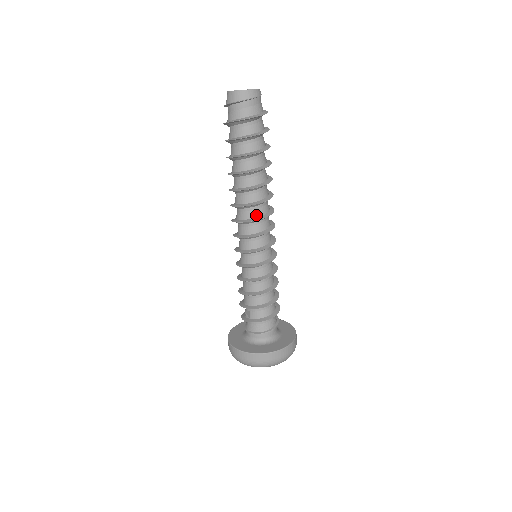
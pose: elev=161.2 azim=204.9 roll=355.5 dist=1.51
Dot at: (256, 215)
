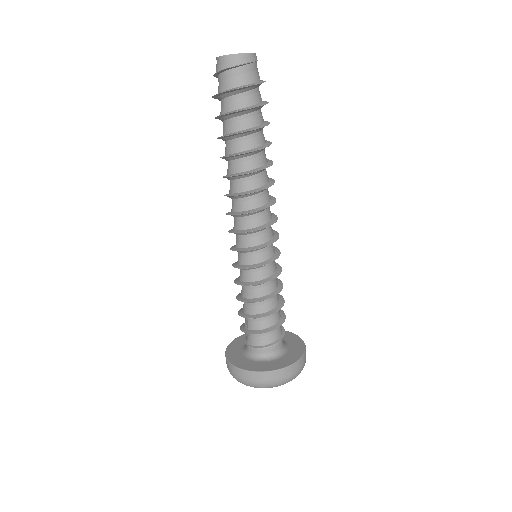
Dot at: (251, 206)
